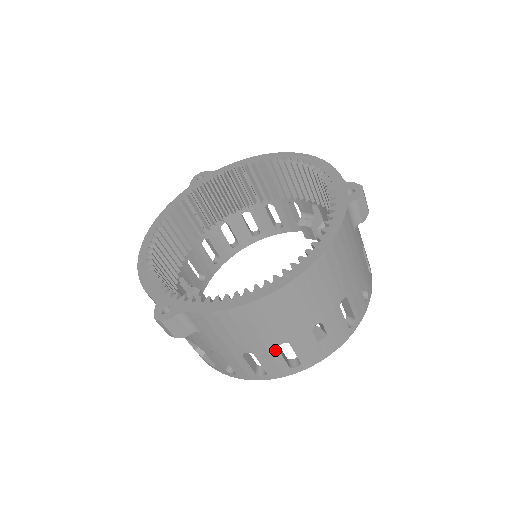
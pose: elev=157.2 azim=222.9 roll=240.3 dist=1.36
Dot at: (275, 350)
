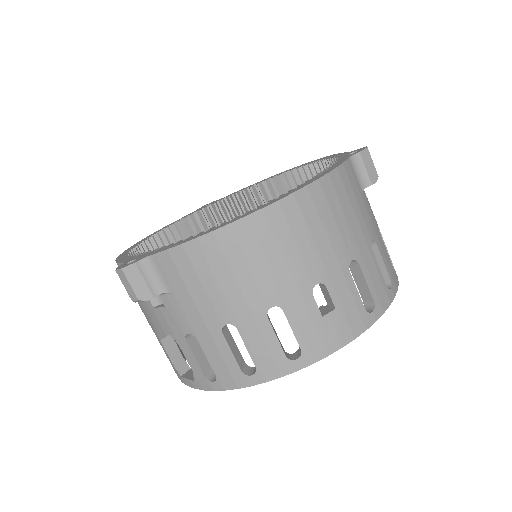
Dot at: (264, 319)
